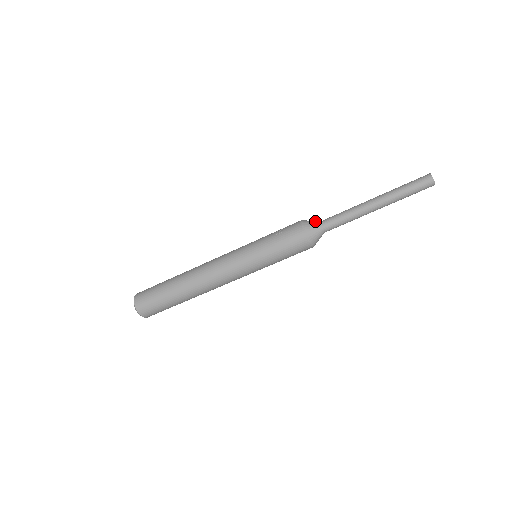
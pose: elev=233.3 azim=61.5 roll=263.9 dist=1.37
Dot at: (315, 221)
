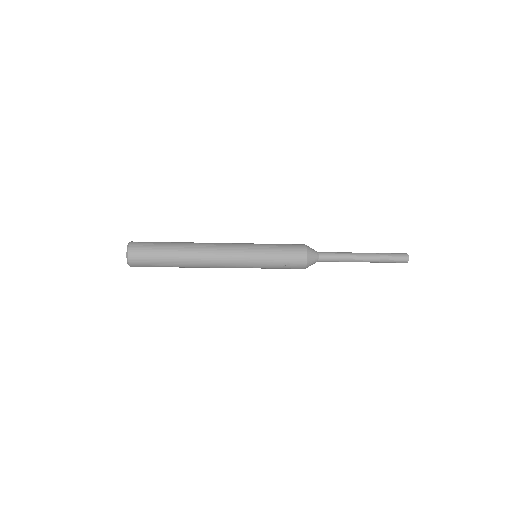
Dot at: (316, 259)
